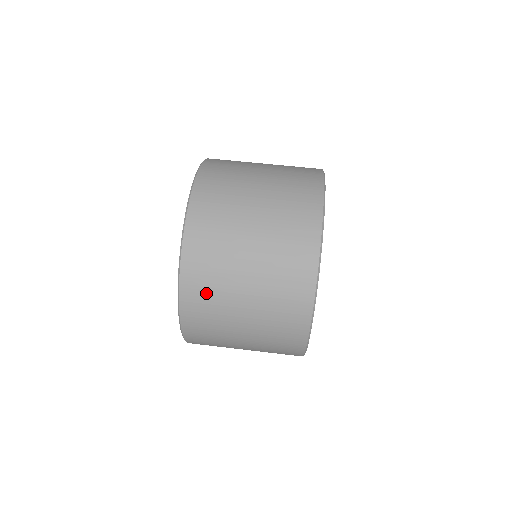
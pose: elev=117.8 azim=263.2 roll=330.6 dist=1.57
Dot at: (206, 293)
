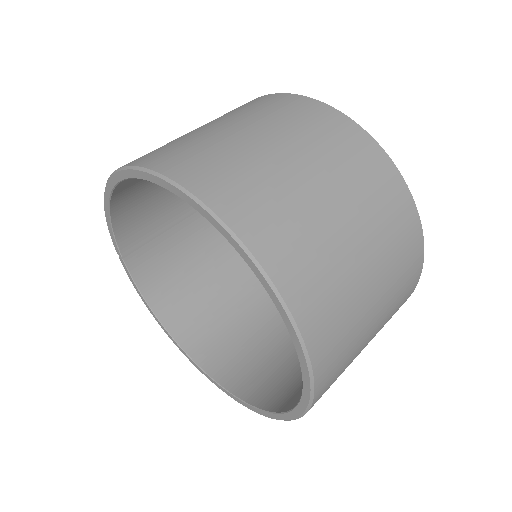
Dot at: (230, 175)
